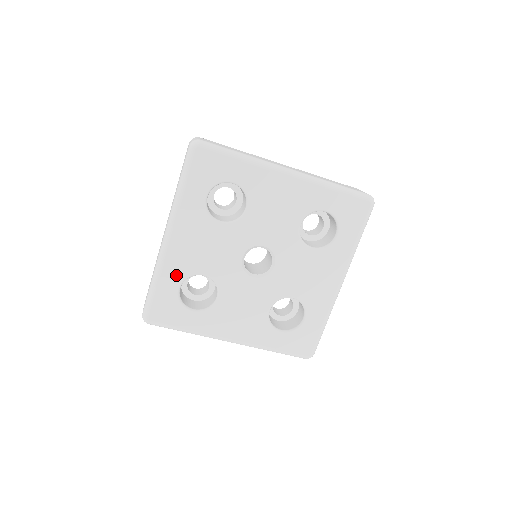
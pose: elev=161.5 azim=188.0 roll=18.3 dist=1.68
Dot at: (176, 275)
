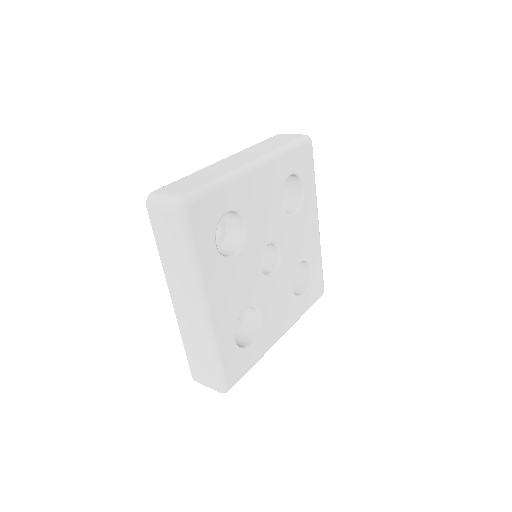
Dot at: (228, 333)
